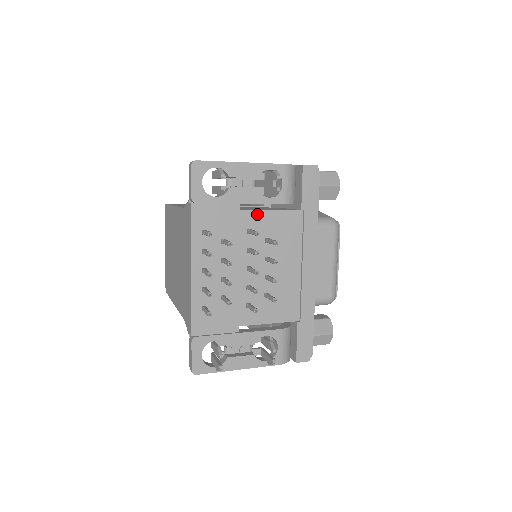
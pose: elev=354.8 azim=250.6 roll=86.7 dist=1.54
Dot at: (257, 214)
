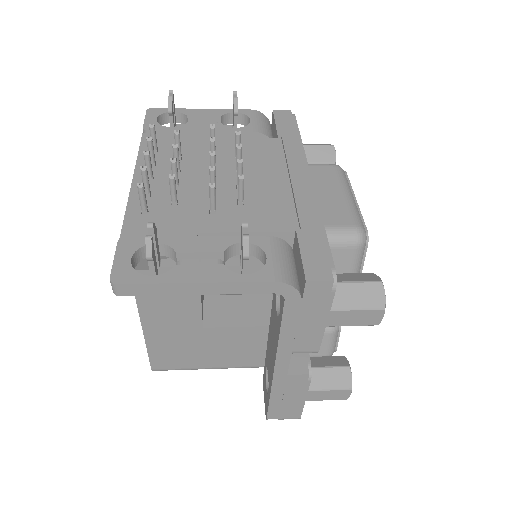
Dot at: (222, 141)
